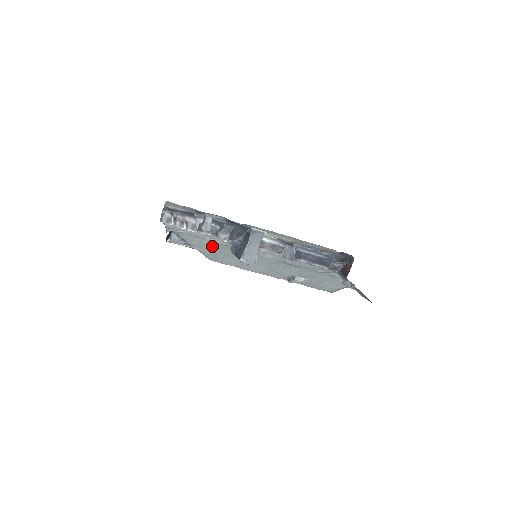
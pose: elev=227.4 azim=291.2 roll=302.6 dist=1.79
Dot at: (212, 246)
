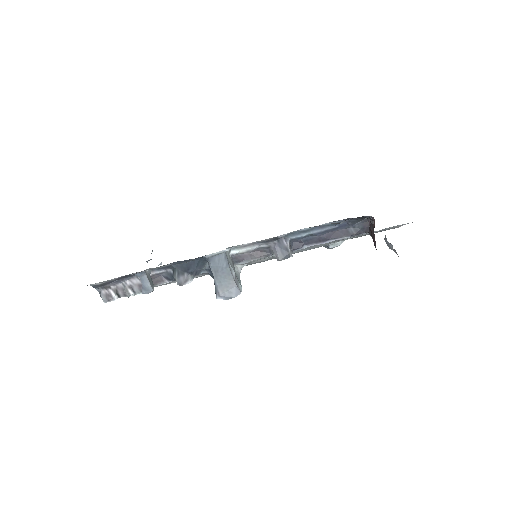
Dot at: occluded
